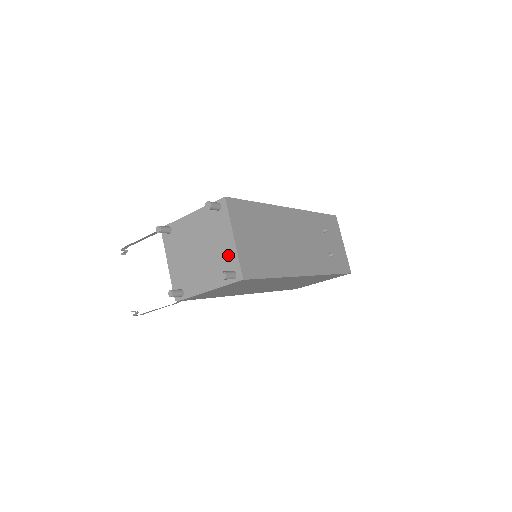
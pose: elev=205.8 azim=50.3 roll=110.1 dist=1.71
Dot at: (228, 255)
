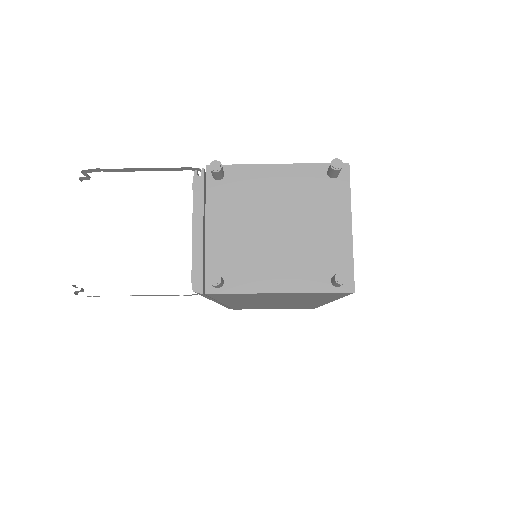
Dot at: (335, 248)
